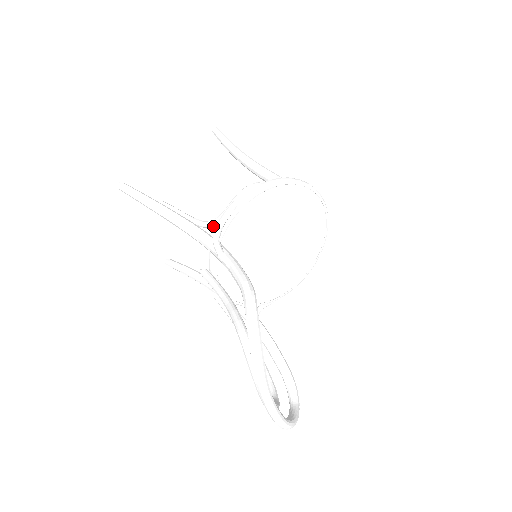
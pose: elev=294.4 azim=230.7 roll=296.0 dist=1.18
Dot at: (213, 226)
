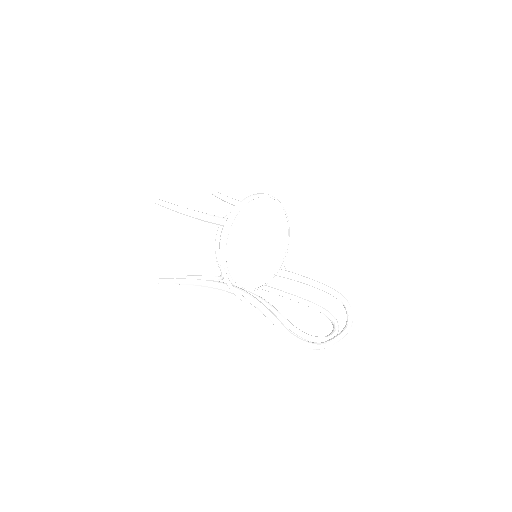
Dot at: occluded
